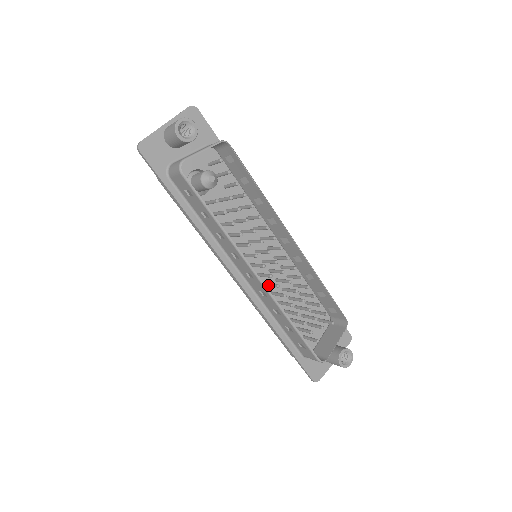
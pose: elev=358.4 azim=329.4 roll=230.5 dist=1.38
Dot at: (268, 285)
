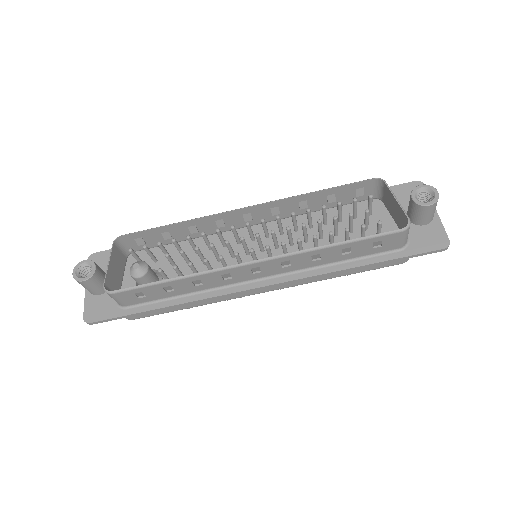
Dot at: occluded
